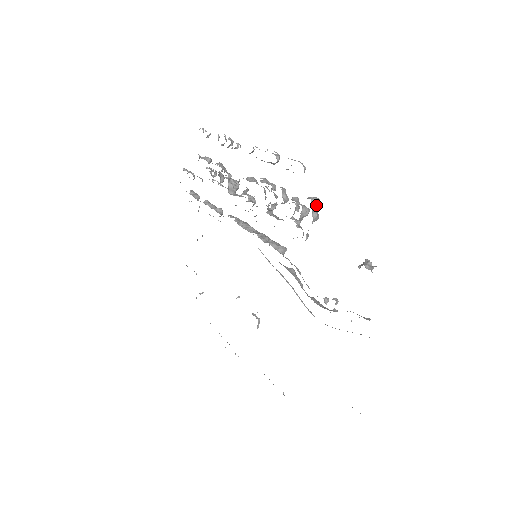
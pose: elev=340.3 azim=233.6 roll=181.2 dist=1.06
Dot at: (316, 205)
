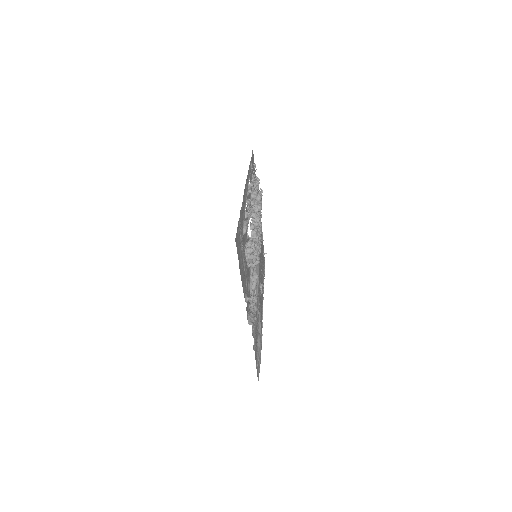
Dot at: (249, 253)
